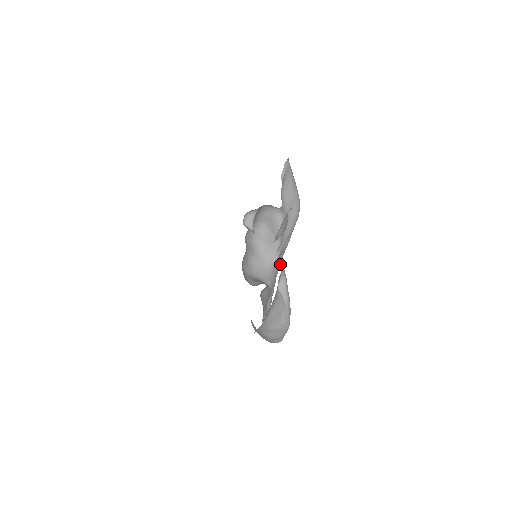
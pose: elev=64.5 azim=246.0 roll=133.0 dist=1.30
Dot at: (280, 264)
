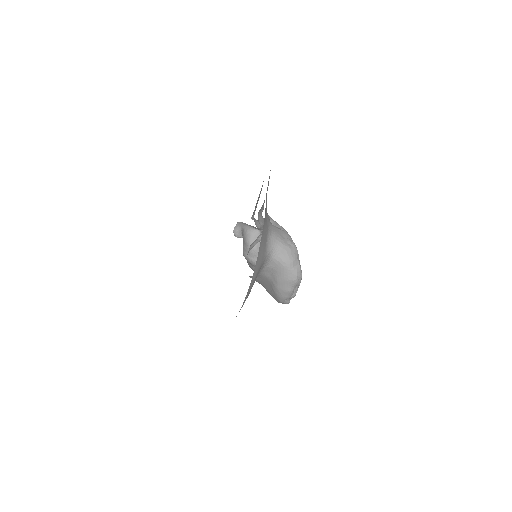
Dot at: occluded
